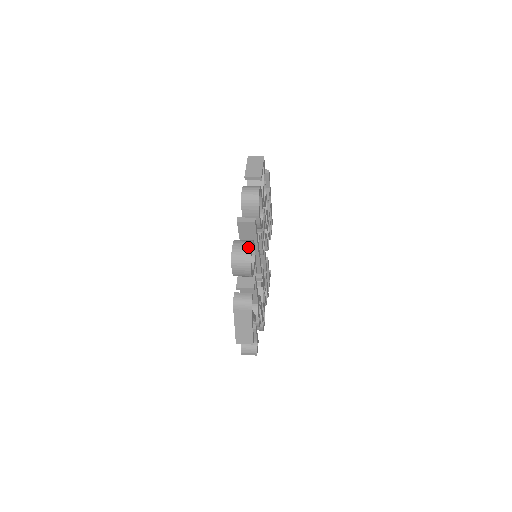
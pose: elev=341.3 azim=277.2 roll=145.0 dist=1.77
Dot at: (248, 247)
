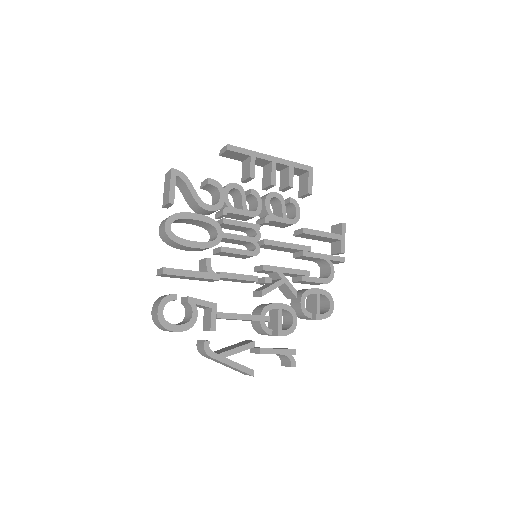
Dot at: (156, 311)
